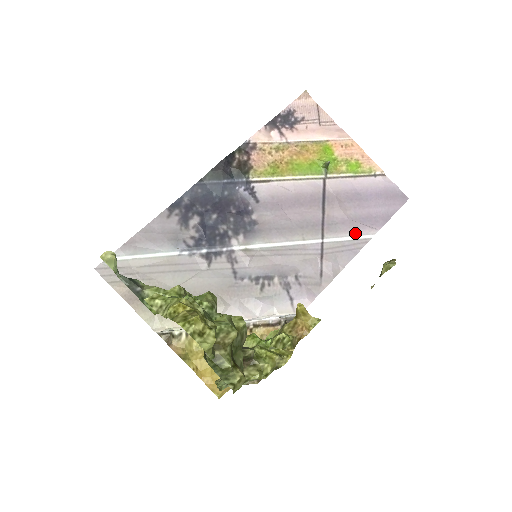
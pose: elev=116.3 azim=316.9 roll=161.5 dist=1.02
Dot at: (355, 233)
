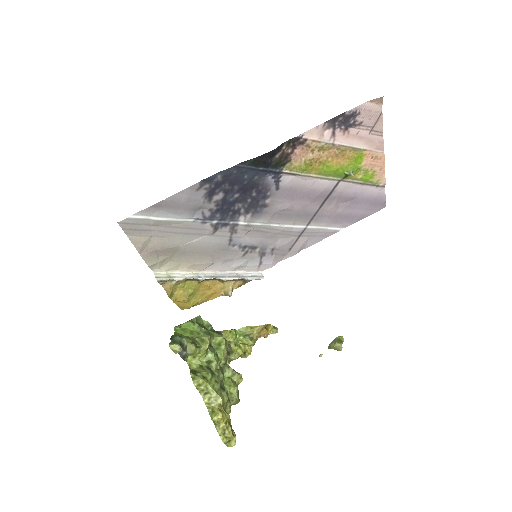
Dot at: (332, 225)
